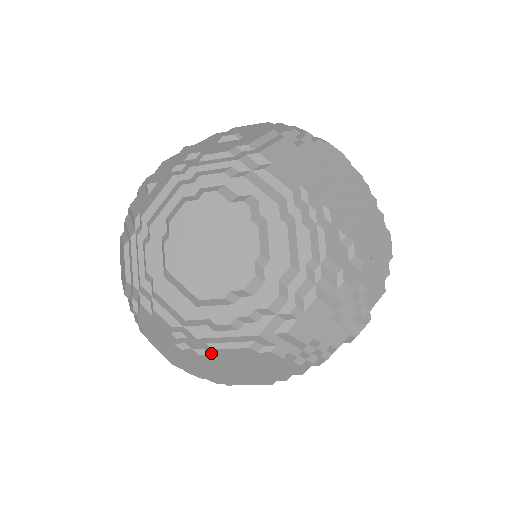
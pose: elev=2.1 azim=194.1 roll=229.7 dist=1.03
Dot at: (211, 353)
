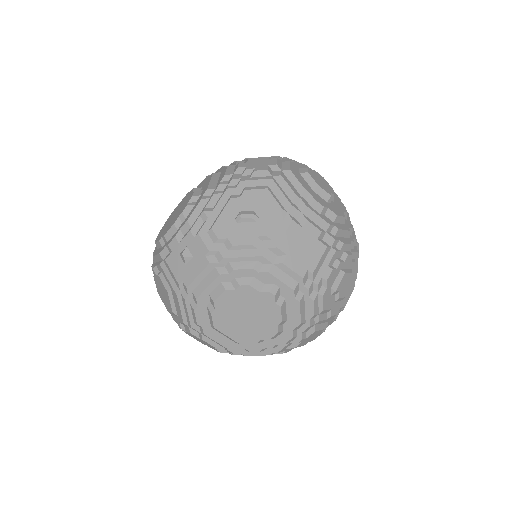
Dot at: (243, 355)
